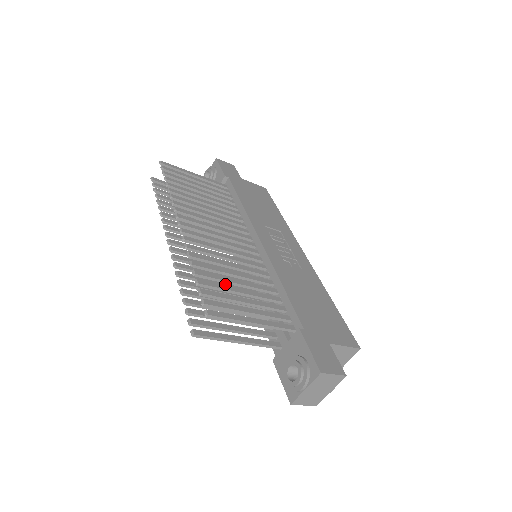
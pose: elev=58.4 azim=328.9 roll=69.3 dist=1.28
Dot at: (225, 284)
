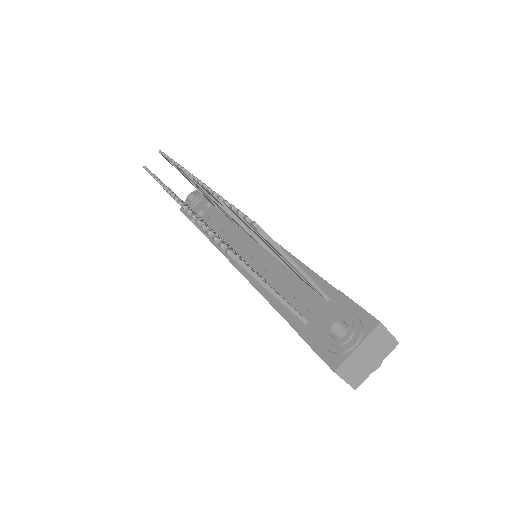
Dot at: (237, 254)
